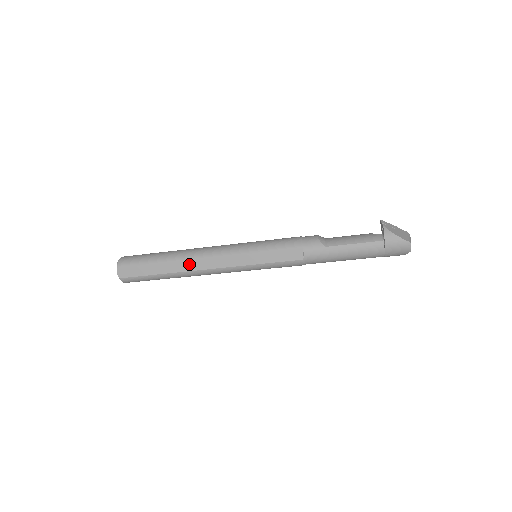
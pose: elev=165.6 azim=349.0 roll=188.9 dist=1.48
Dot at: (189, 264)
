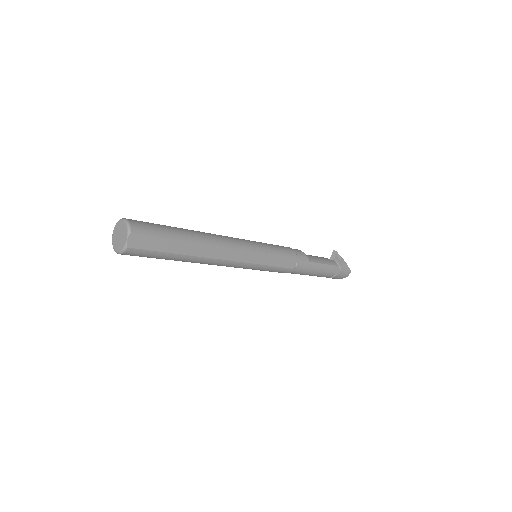
Dot at: (211, 250)
